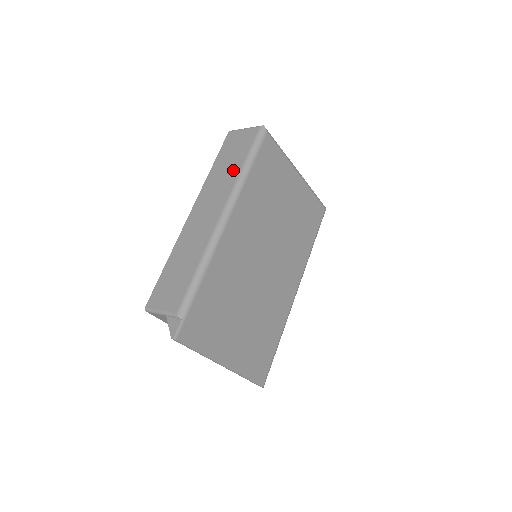
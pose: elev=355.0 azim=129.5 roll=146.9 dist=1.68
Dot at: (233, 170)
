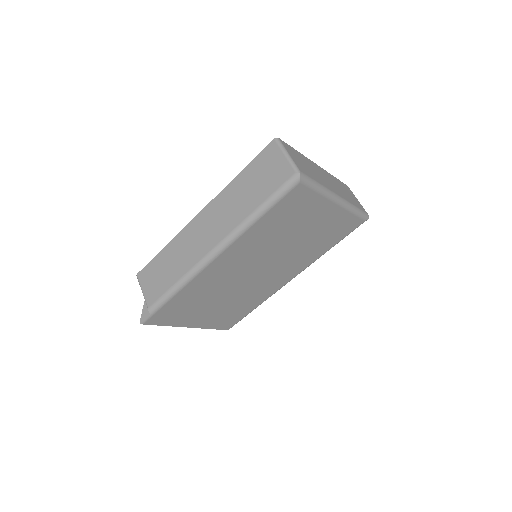
Dot at: (246, 205)
